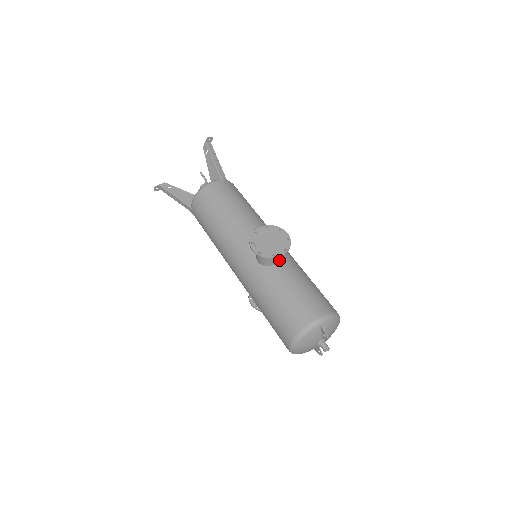
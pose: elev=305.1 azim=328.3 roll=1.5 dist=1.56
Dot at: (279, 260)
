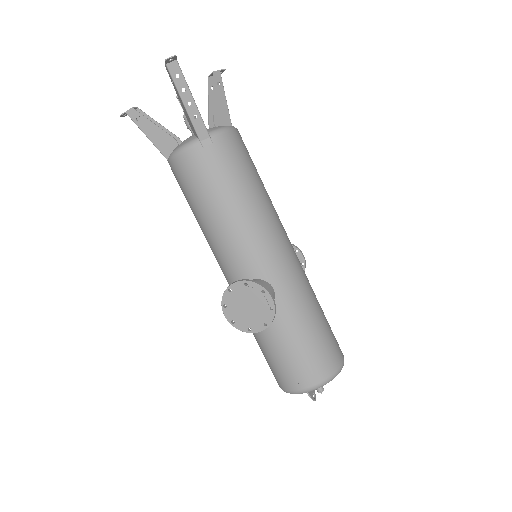
Dot at: occluded
